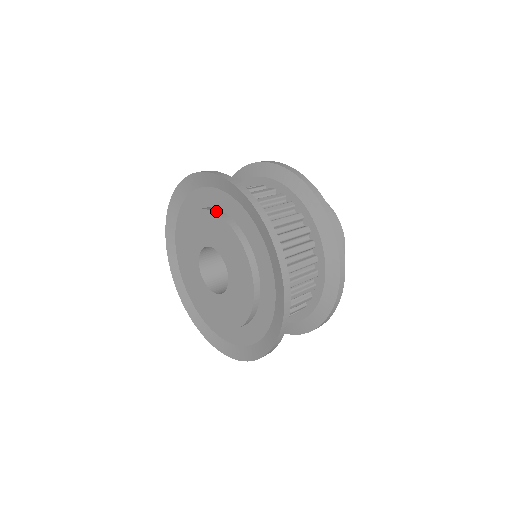
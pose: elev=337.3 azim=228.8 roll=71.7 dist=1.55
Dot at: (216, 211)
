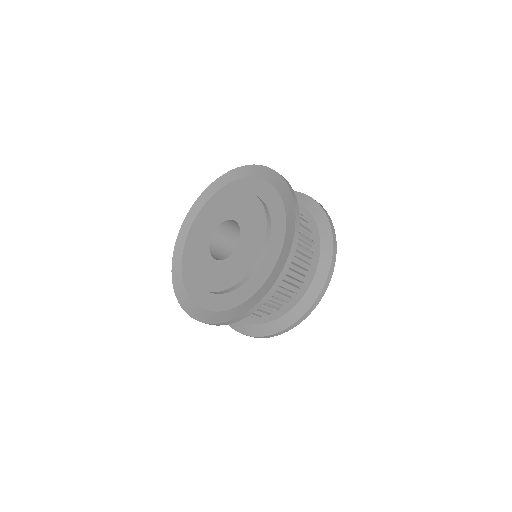
Dot at: occluded
